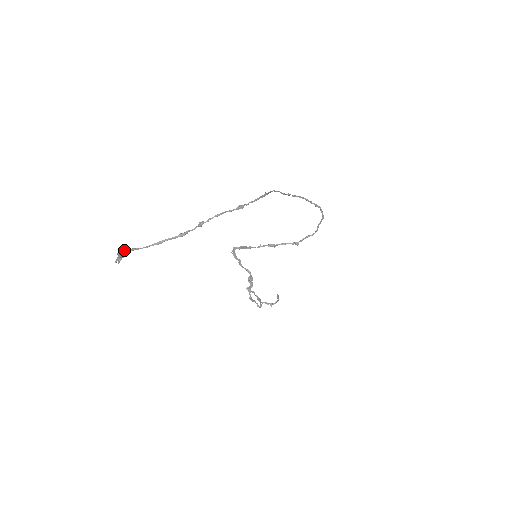
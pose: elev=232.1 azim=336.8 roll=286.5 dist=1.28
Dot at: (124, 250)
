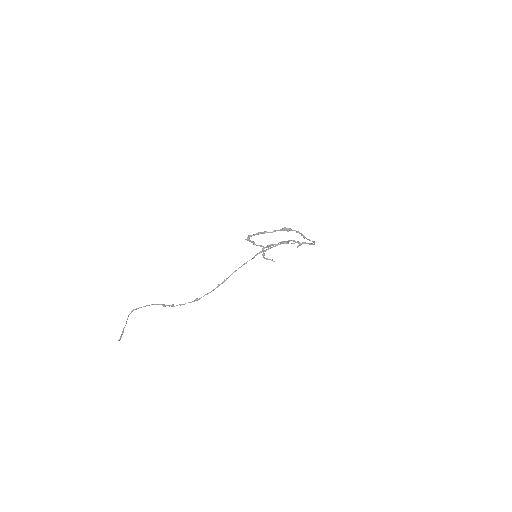
Dot at: (133, 310)
